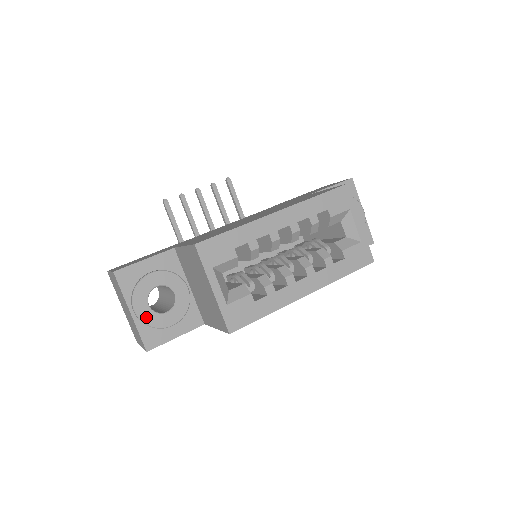
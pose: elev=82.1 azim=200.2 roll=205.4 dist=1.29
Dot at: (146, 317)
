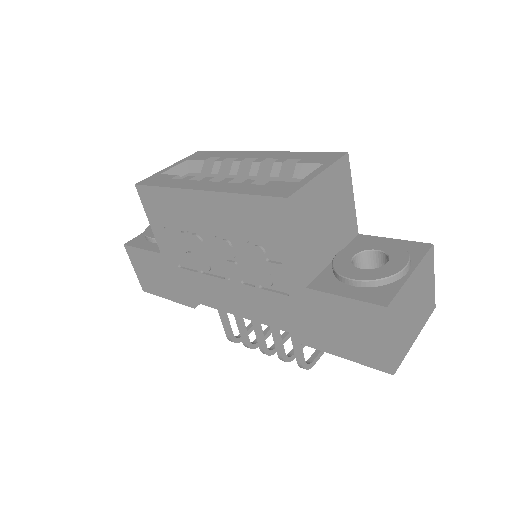
Dot at: occluded
